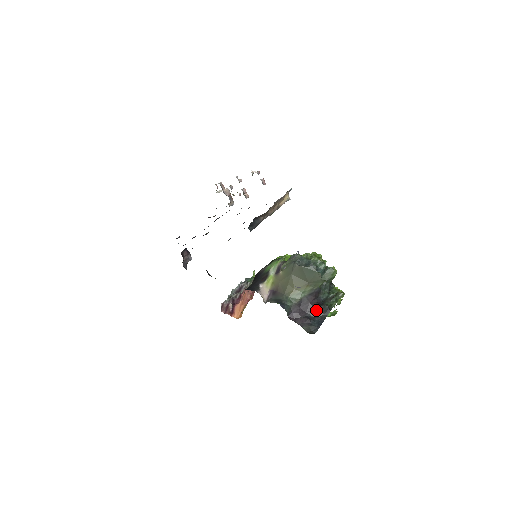
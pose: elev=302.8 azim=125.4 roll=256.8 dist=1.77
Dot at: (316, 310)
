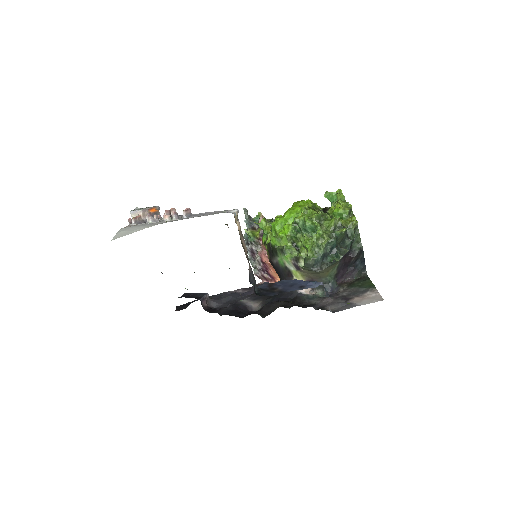
Dot at: (353, 261)
